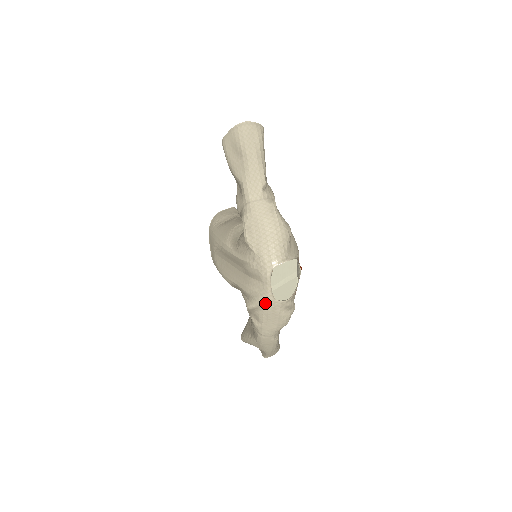
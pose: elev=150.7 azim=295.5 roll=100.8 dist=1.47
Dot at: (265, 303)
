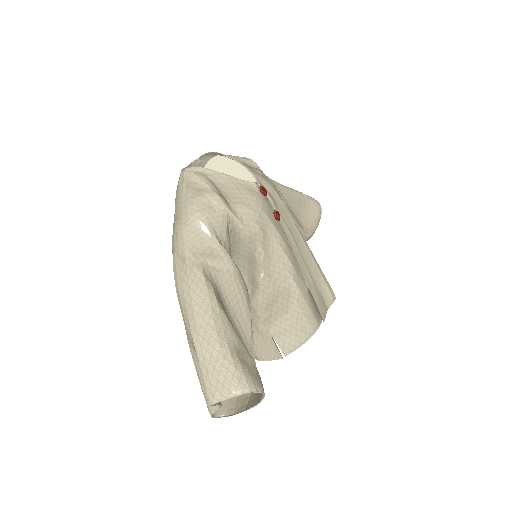
Dot at: occluded
